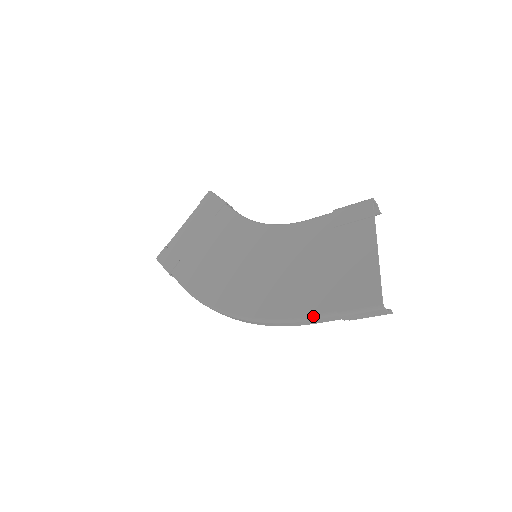
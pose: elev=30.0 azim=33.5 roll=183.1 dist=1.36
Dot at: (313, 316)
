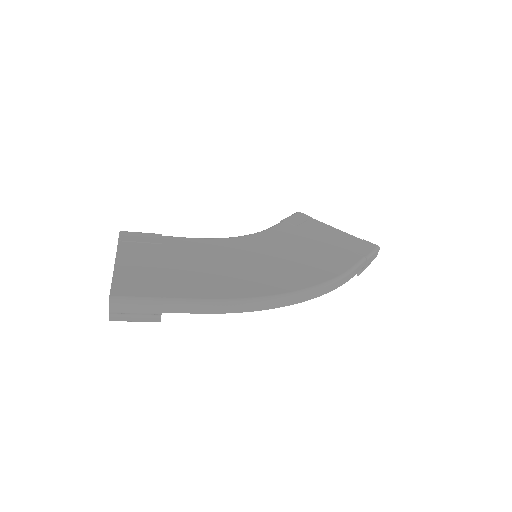
Dot at: (356, 264)
